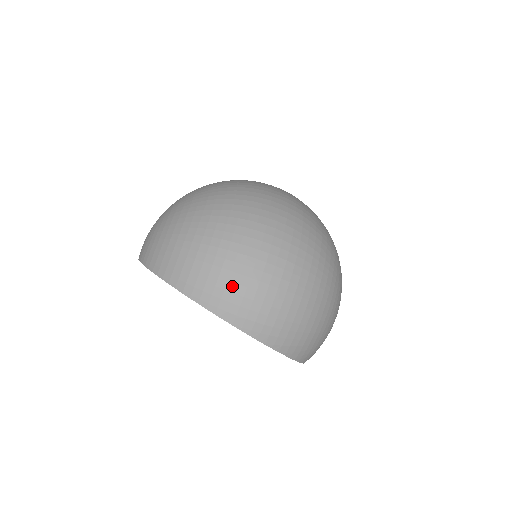
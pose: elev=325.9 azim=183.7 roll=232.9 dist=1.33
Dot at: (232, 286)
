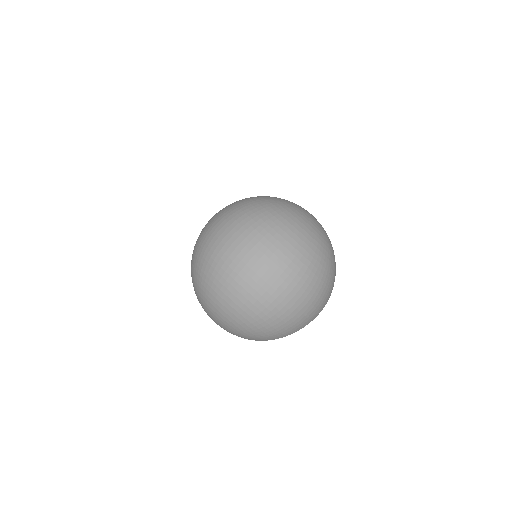
Dot at: (300, 322)
